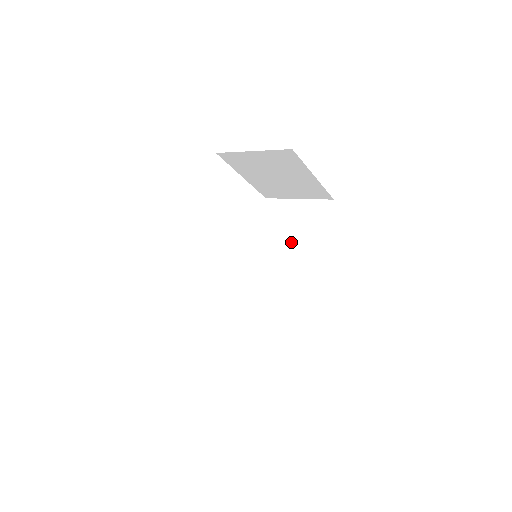
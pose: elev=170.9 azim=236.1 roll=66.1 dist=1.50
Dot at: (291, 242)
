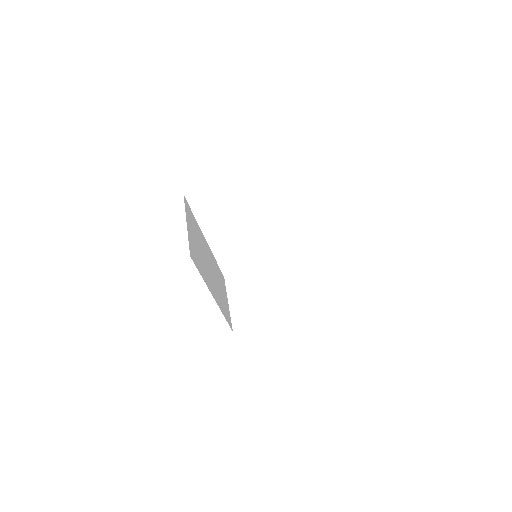
Dot at: occluded
